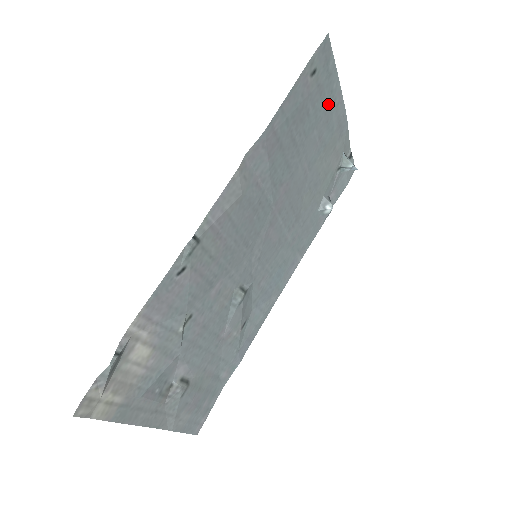
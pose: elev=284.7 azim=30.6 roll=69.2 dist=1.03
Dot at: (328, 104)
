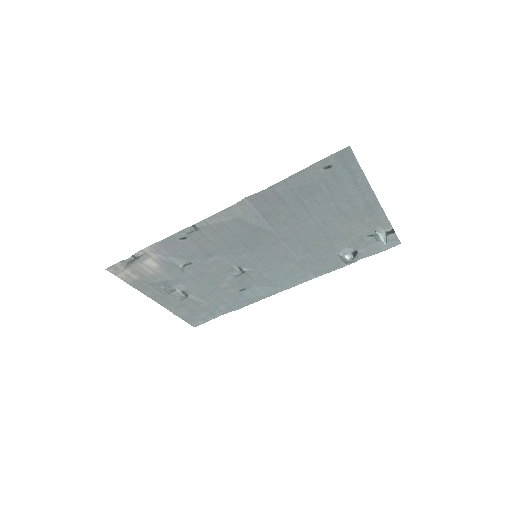
Dot at: (351, 190)
